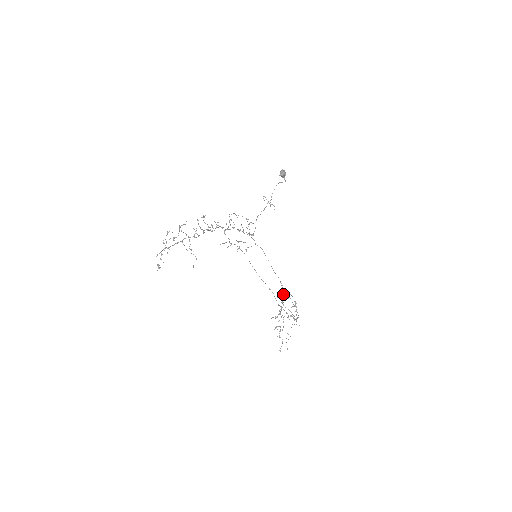
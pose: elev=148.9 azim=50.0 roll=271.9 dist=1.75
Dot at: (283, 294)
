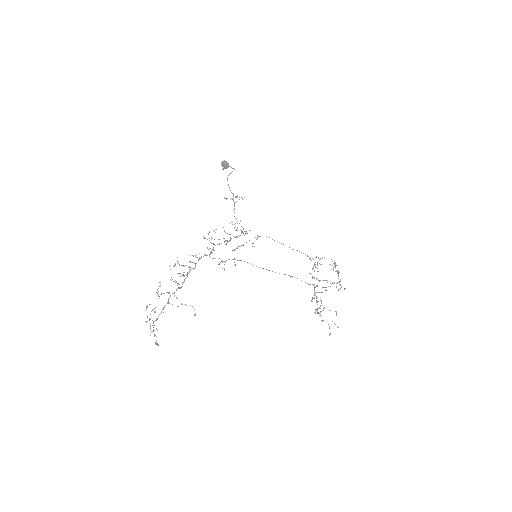
Dot at: occluded
